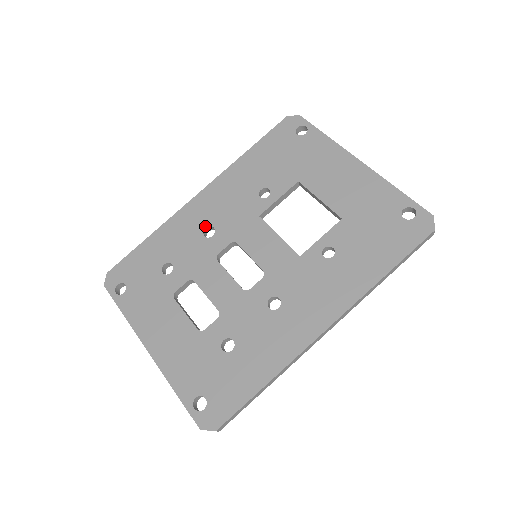
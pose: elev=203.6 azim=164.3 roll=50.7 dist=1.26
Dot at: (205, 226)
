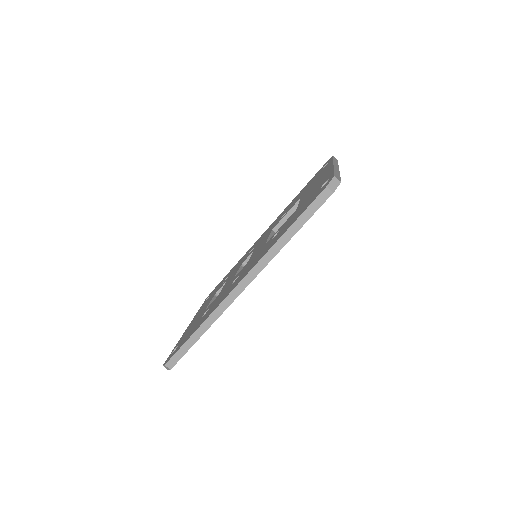
Dot at: (253, 248)
